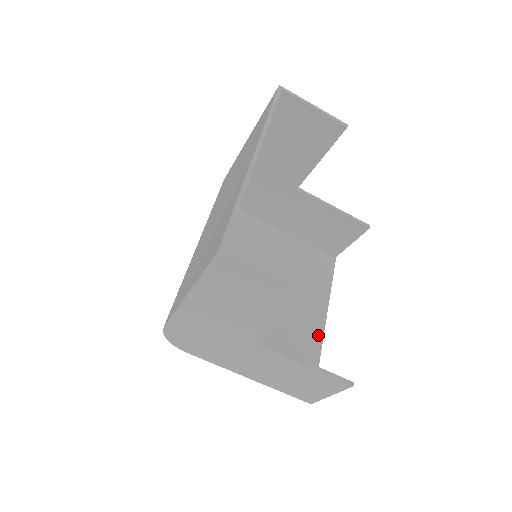
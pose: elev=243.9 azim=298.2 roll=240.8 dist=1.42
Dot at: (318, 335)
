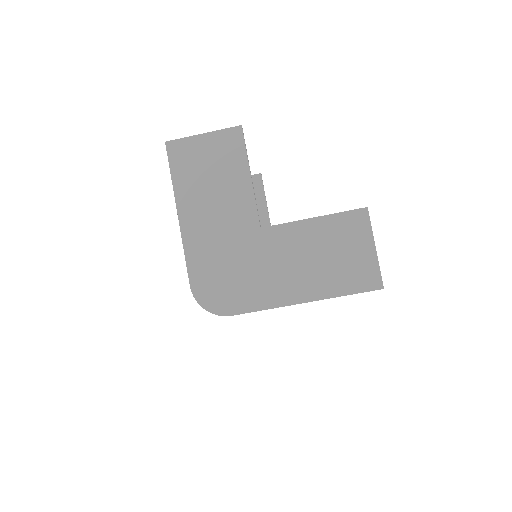
Dot at: occluded
